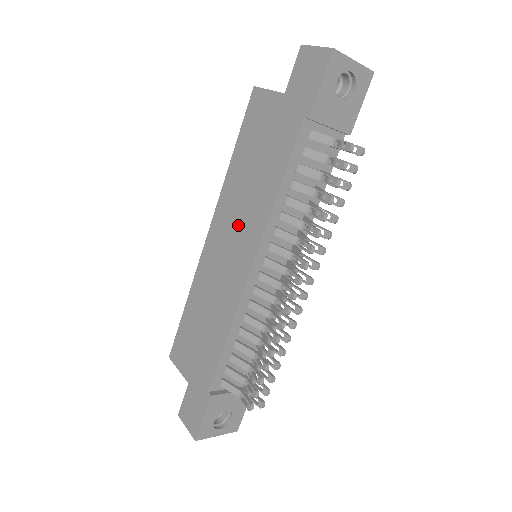
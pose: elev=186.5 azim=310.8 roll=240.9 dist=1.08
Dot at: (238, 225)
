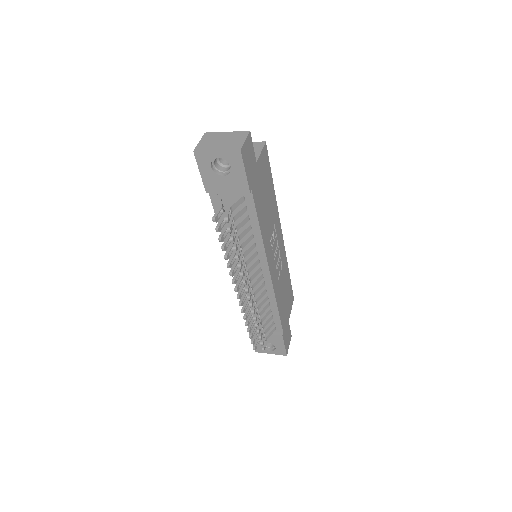
Dot at: occluded
